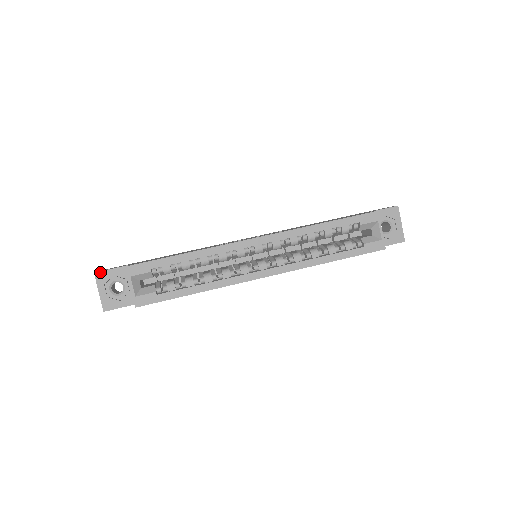
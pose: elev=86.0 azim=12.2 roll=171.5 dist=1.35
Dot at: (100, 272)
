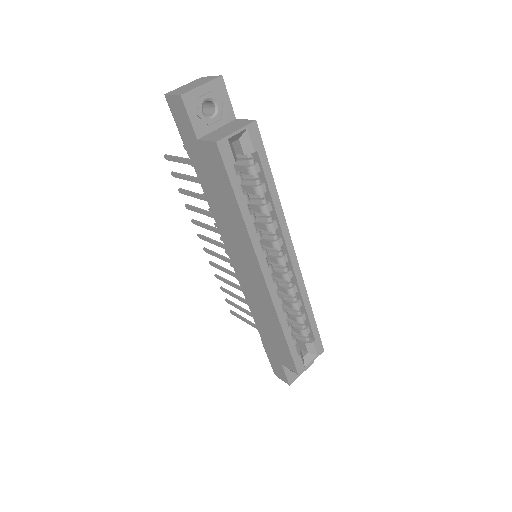
Dot at: (224, 83)
